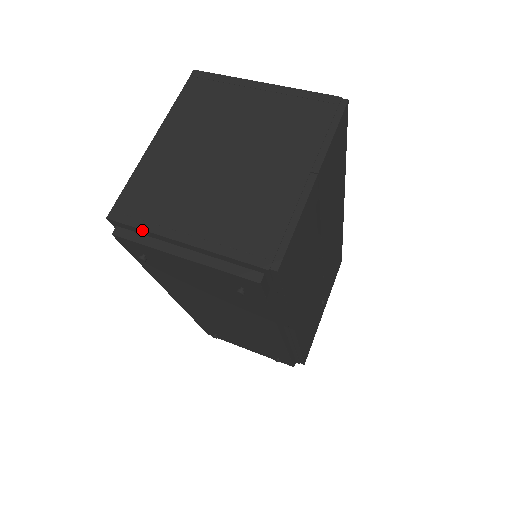
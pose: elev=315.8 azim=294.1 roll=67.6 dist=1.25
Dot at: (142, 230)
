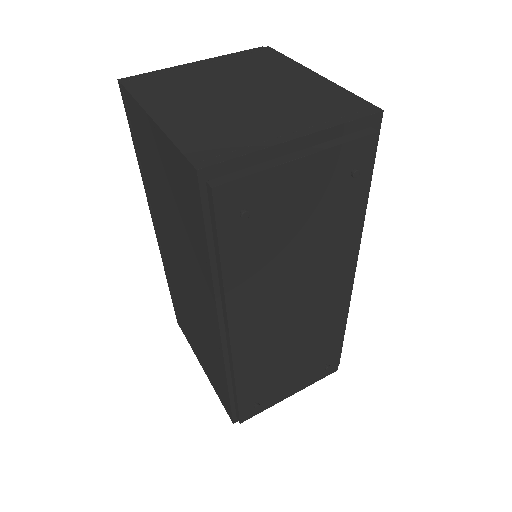
Dot at: (246, 156)
